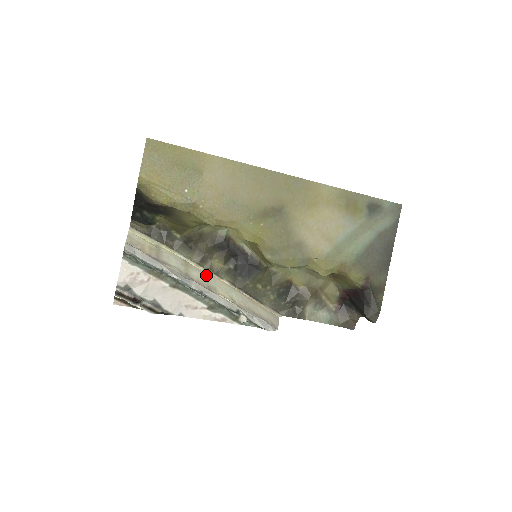
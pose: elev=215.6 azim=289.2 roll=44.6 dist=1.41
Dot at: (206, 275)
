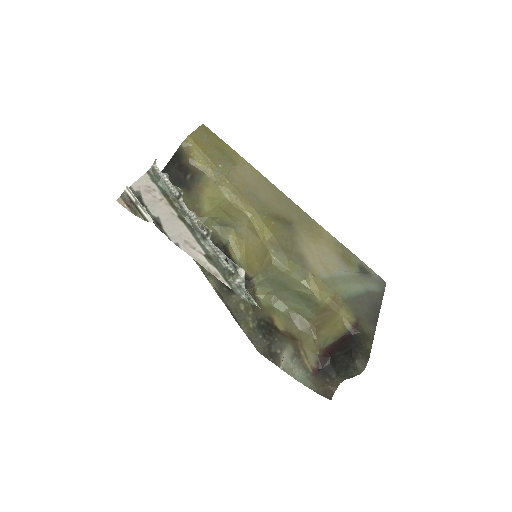
Dot at: occluded
